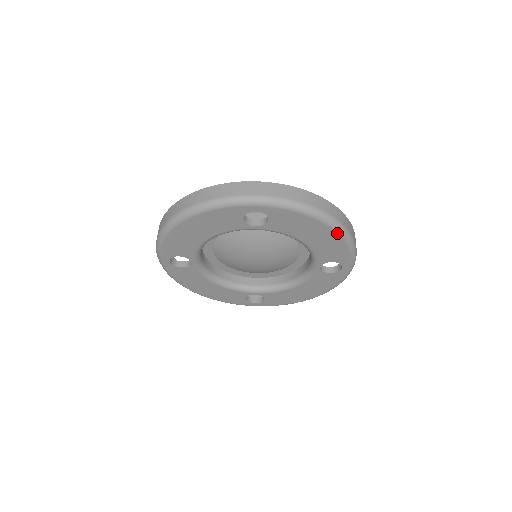
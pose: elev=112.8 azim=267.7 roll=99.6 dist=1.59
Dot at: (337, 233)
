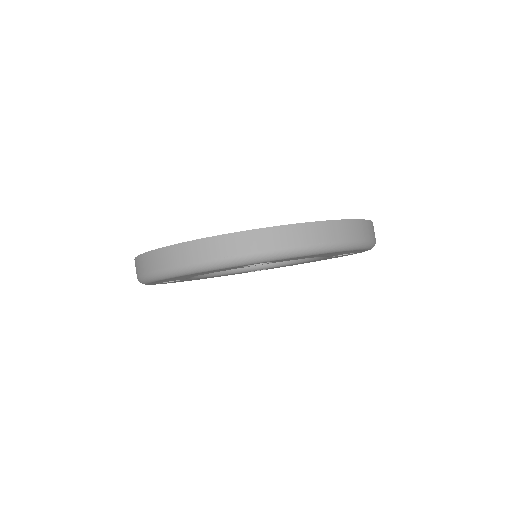
Dot at: occluded
